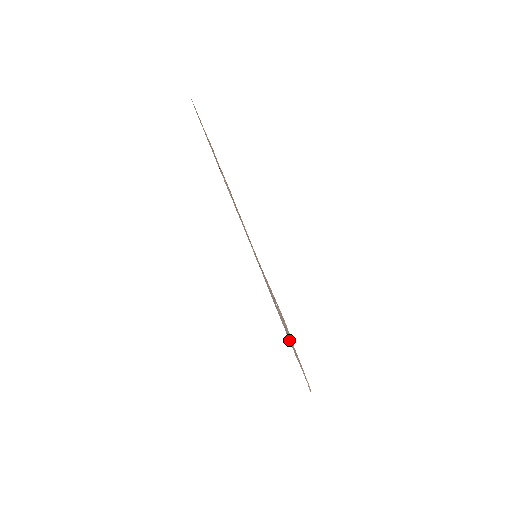
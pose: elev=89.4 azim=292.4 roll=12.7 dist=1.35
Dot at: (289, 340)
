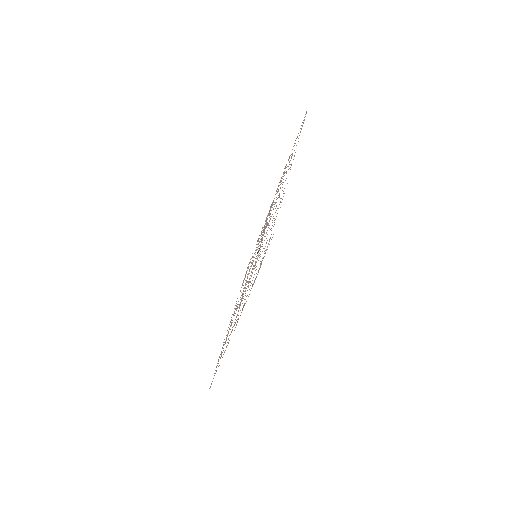
Dot at: occluded
